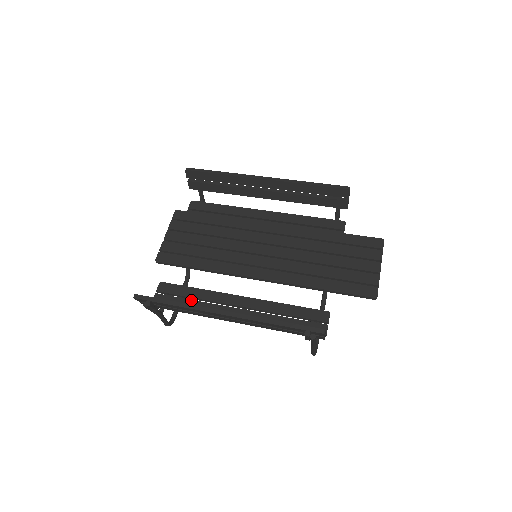
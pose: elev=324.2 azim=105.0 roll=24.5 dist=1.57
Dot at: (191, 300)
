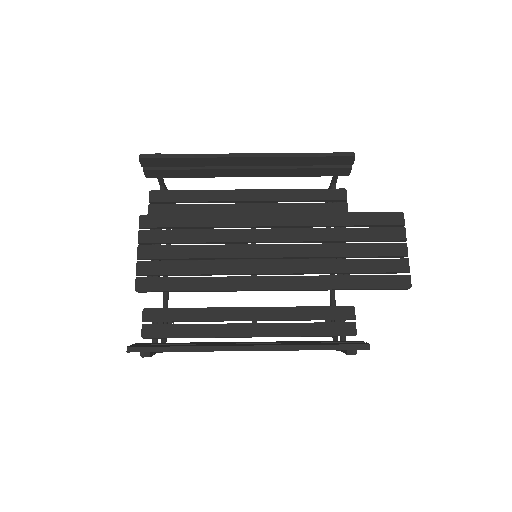
Dot at: (189, 325)
